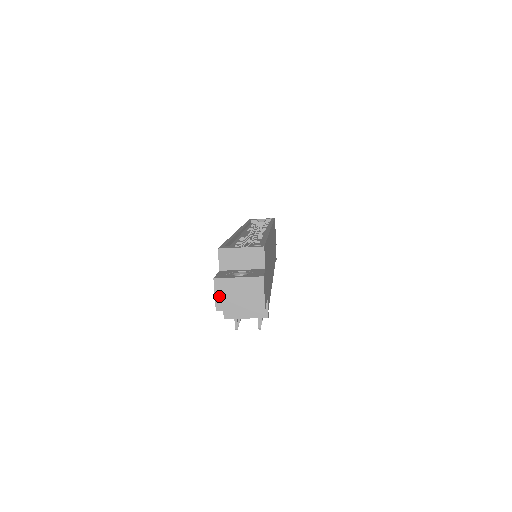
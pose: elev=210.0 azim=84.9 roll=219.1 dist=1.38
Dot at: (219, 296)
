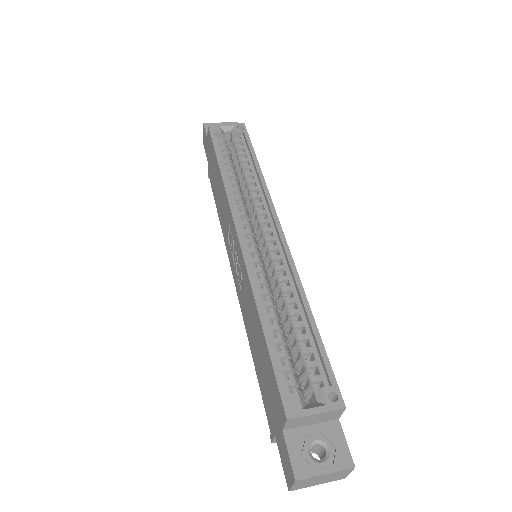
Dot at: (297, 486)
